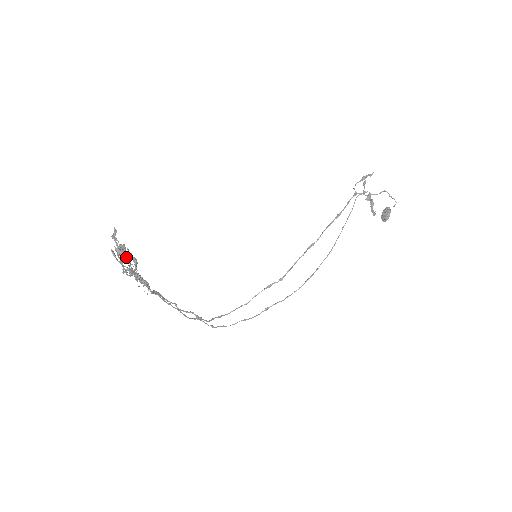
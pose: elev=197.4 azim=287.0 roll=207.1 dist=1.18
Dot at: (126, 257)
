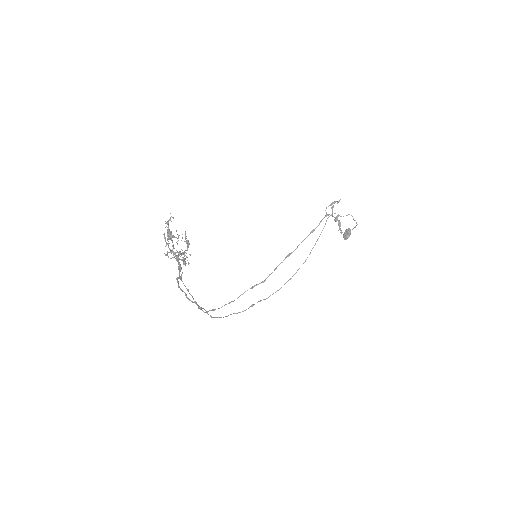
Dot at: occluded
